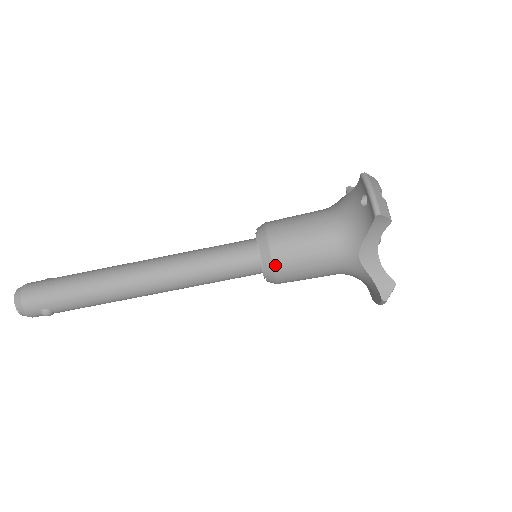
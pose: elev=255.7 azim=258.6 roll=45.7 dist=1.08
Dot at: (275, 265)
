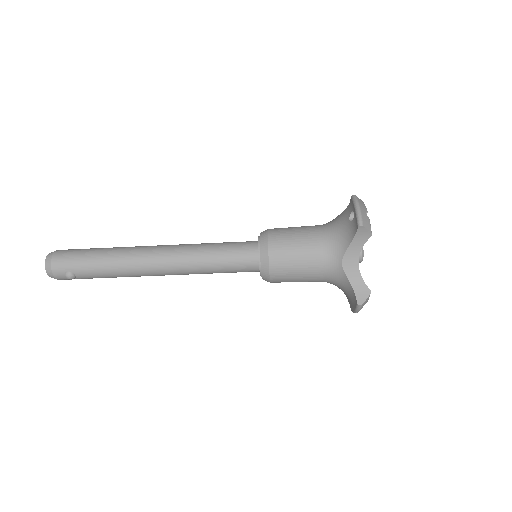
Dot at: (271, 261)
